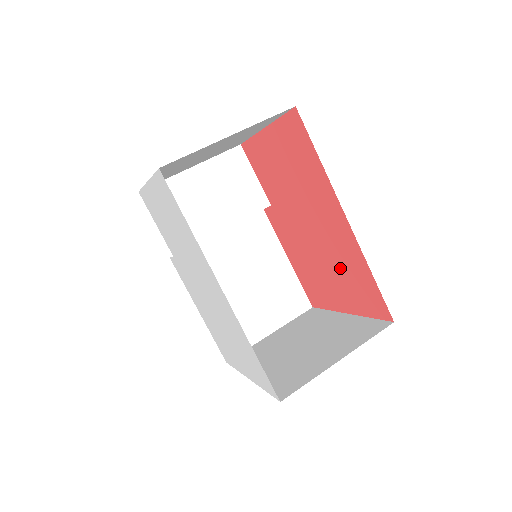
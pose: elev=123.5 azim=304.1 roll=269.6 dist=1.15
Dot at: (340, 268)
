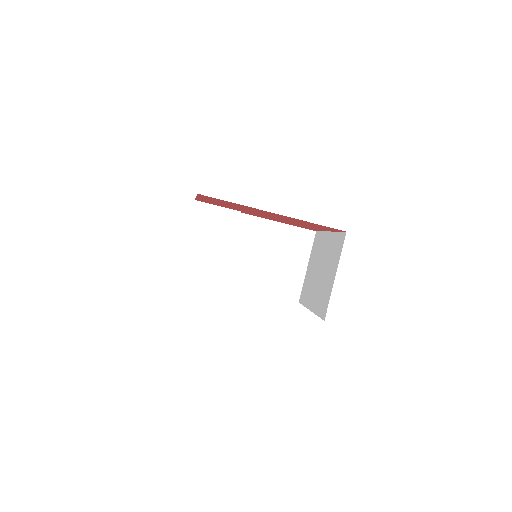
Dot at: occluded
